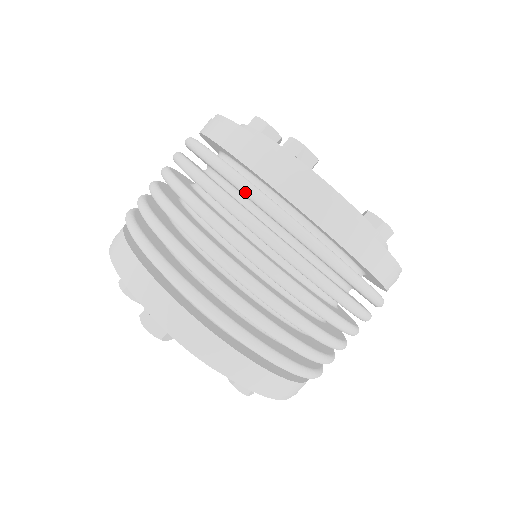
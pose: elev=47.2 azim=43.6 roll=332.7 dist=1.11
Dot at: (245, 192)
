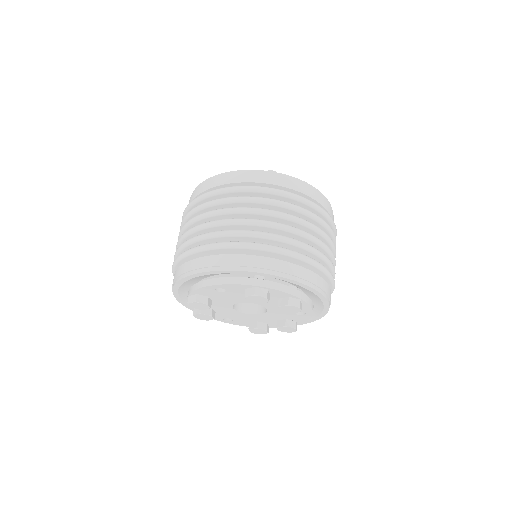
Dot at: (325, 215)
